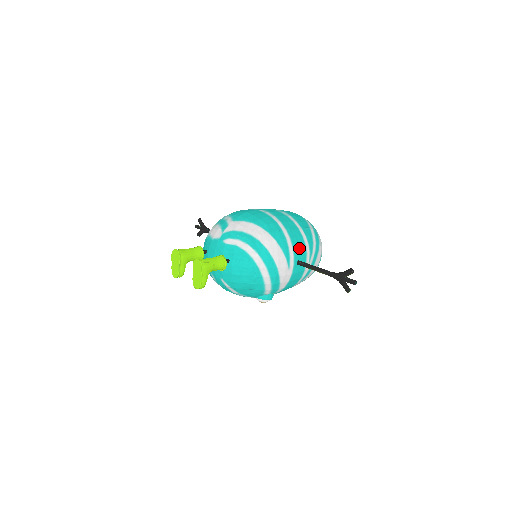
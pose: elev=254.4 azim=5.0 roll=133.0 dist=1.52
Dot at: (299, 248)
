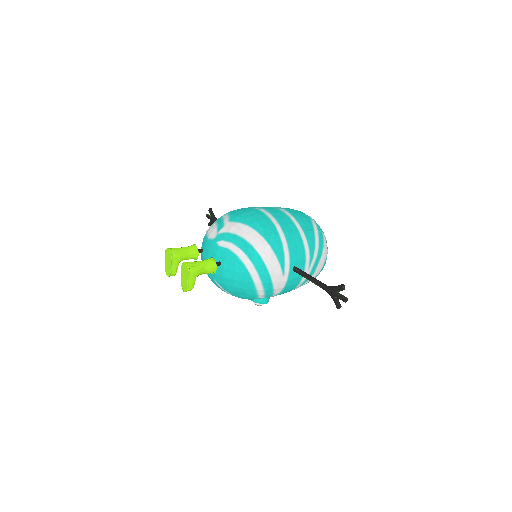
Dot at: (297, 254)
